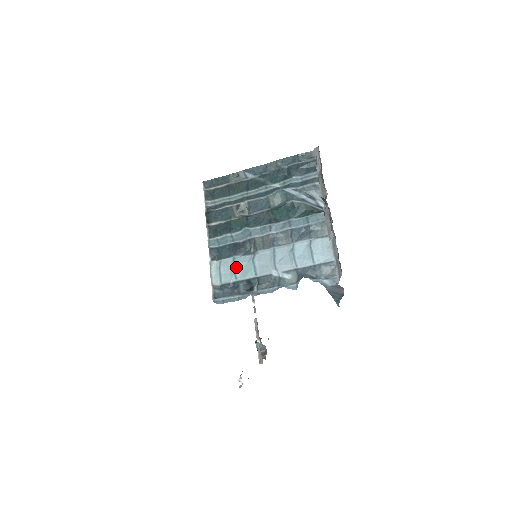
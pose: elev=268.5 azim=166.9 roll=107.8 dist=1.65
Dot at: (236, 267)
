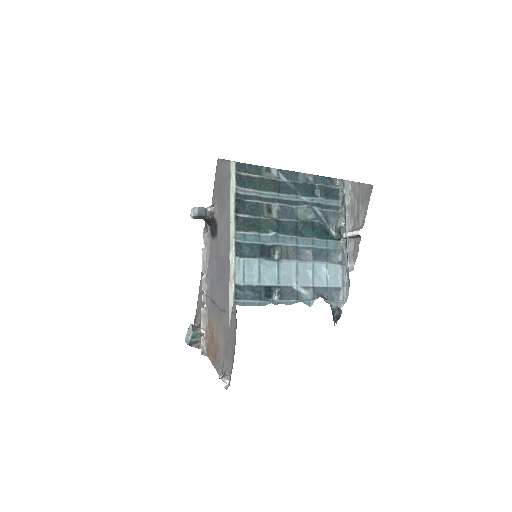
Dot at: (261, 270)
